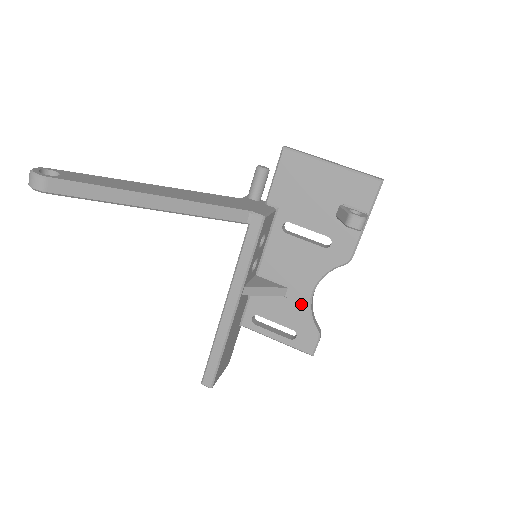
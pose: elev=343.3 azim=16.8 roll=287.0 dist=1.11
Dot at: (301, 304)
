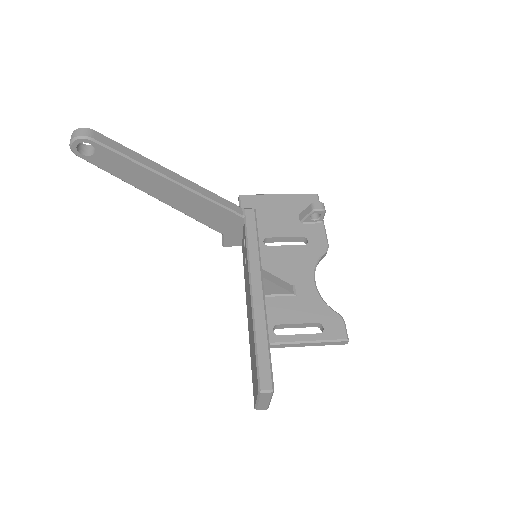
Dot at: (311, 296)
